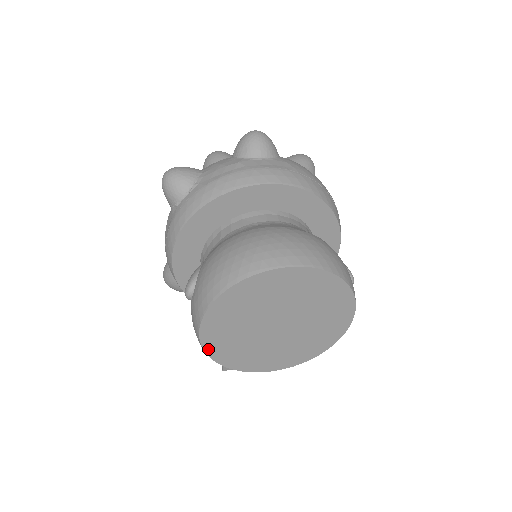
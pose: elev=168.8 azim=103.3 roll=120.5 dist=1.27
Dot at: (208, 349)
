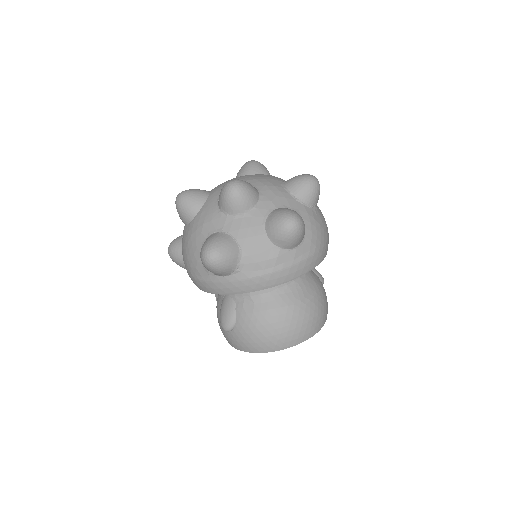
Dot at: occluded
